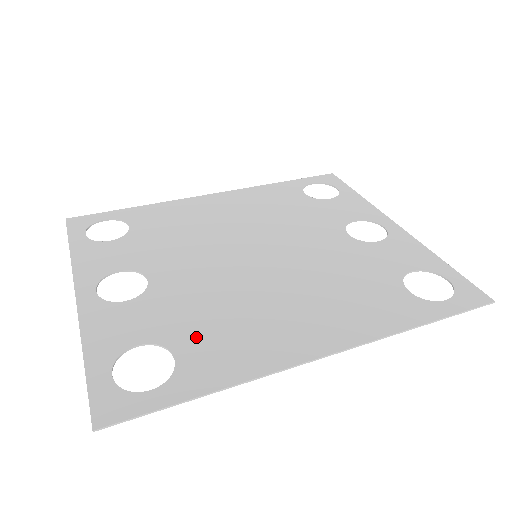
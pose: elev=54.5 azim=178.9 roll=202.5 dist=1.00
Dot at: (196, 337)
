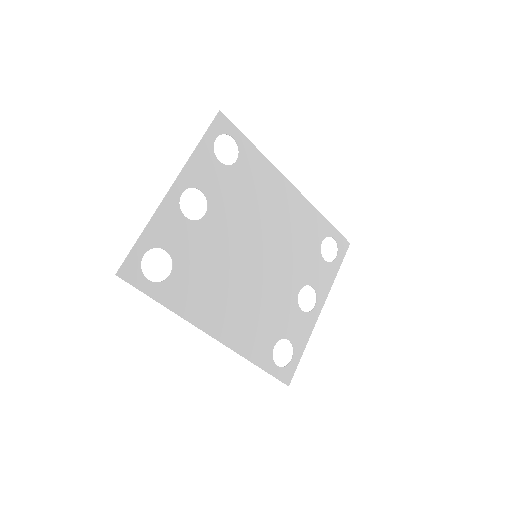
Dot at: (188, 273)
